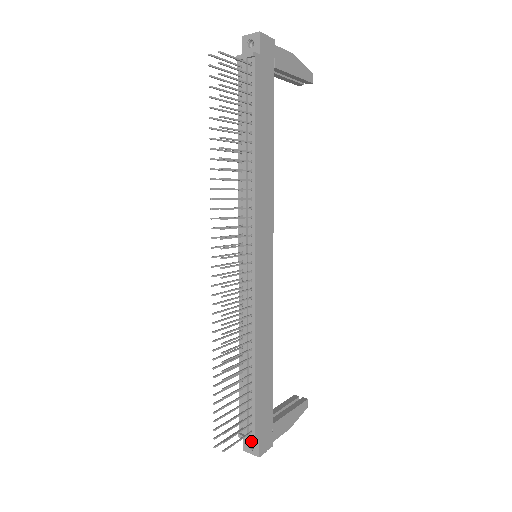
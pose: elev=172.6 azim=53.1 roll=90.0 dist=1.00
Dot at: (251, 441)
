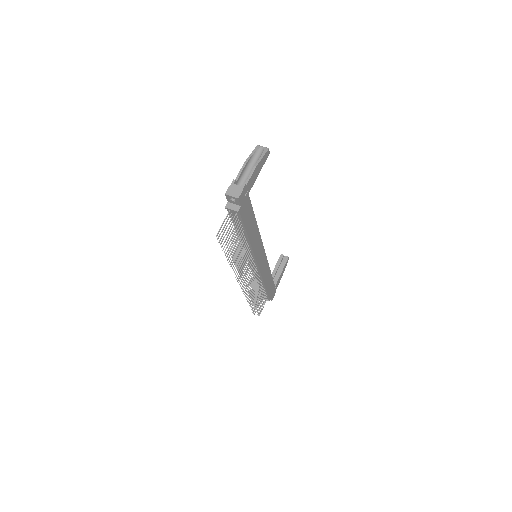
Dot at: occluded
